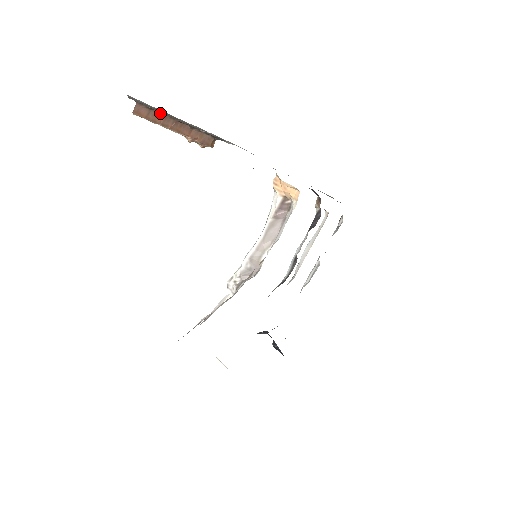
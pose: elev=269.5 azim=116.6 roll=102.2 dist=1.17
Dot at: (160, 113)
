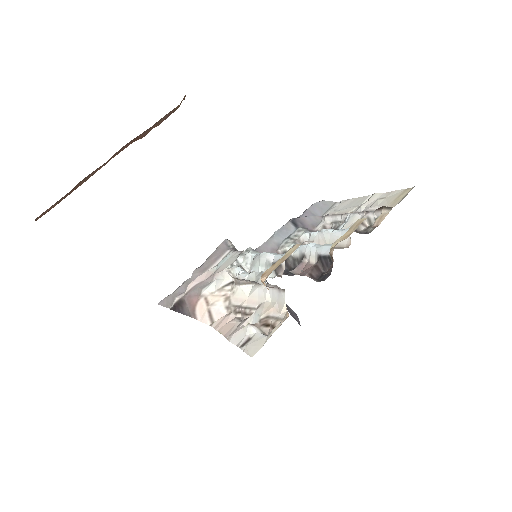
Dot at: occluded
